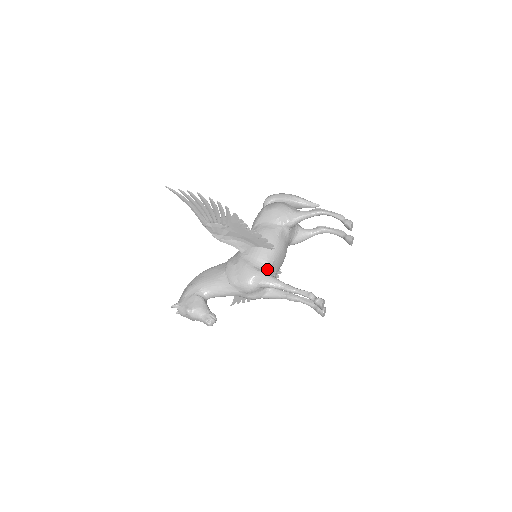
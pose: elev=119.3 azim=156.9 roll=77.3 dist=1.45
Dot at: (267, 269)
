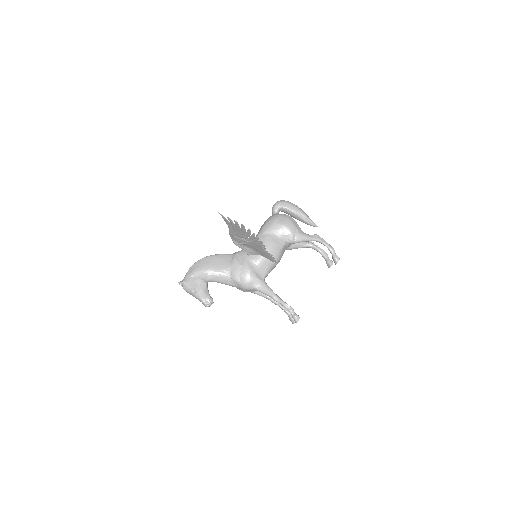
Dot at: (265, 277)
